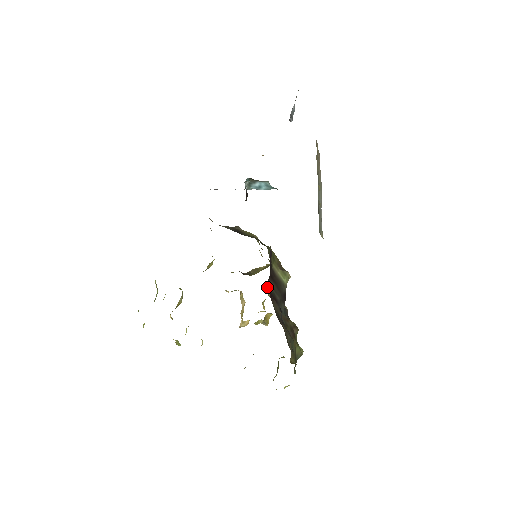
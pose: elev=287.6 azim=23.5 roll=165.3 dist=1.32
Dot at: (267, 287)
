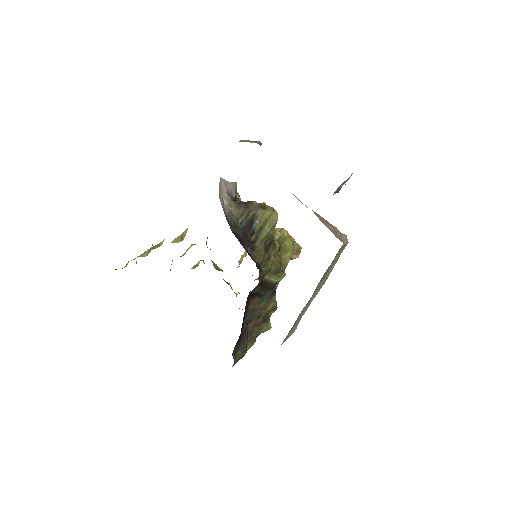
Dot at: (250, 293)
